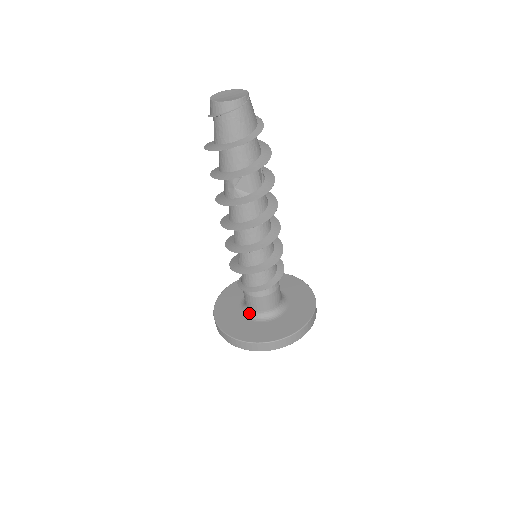
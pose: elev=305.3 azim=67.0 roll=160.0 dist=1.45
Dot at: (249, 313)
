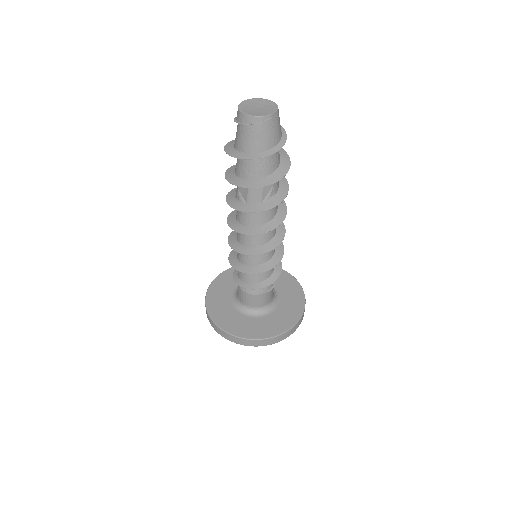
Dot at: (236, 296)
